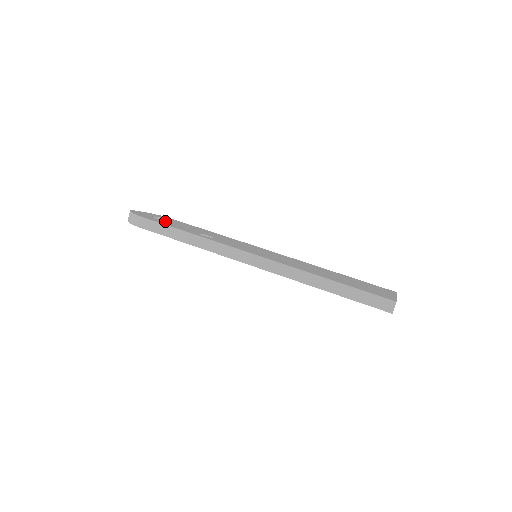
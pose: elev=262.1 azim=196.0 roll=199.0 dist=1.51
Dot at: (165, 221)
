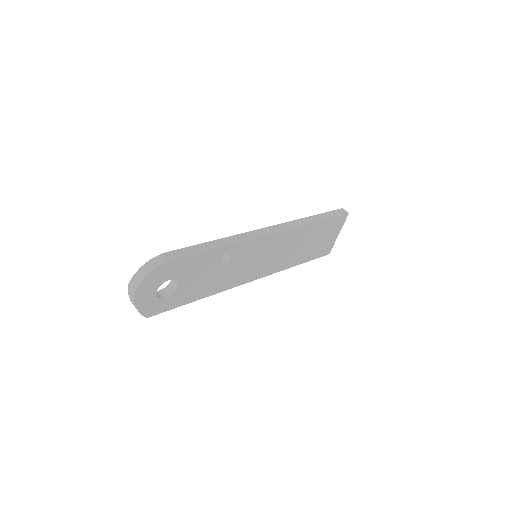
Dot at: occluded
